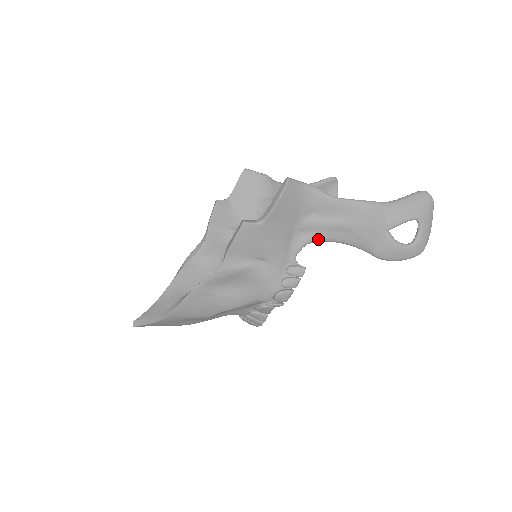
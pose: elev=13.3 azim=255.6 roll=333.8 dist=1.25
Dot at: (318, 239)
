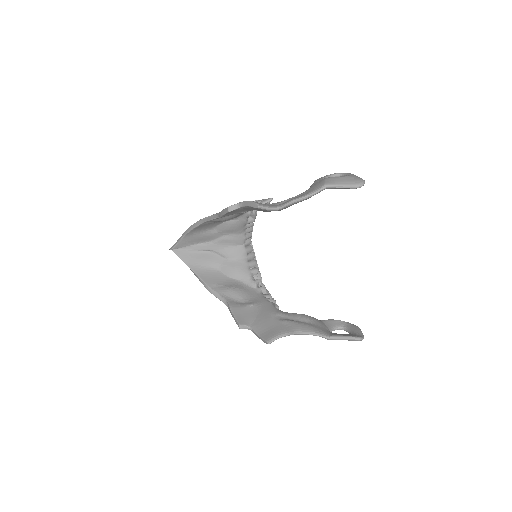
Dot at: occluded
